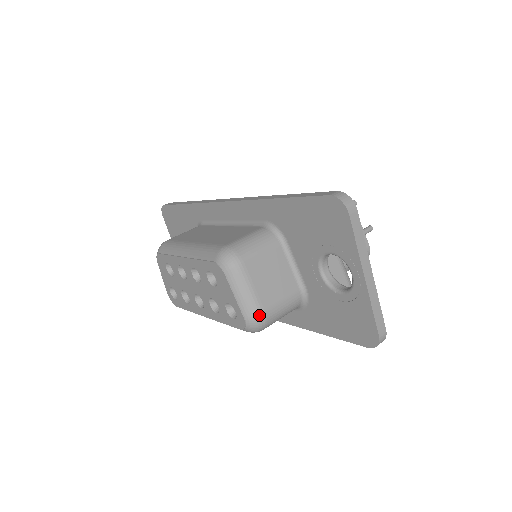
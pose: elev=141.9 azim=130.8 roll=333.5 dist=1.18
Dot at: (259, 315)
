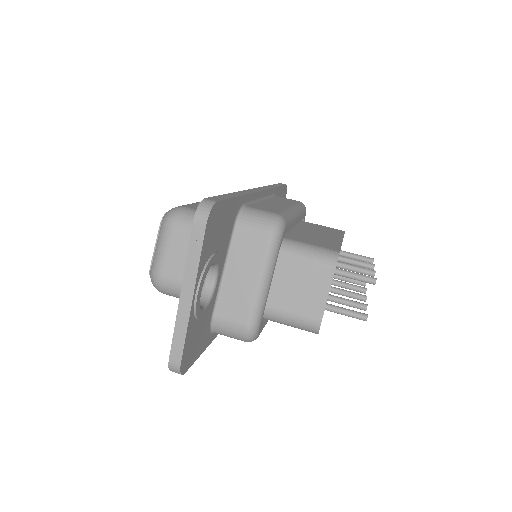
Dot at: (156, 274)
